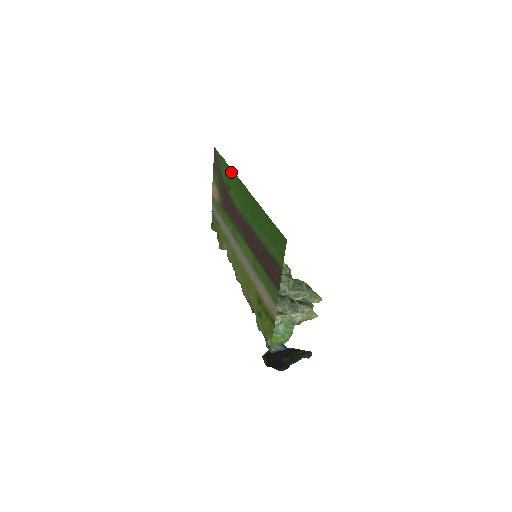
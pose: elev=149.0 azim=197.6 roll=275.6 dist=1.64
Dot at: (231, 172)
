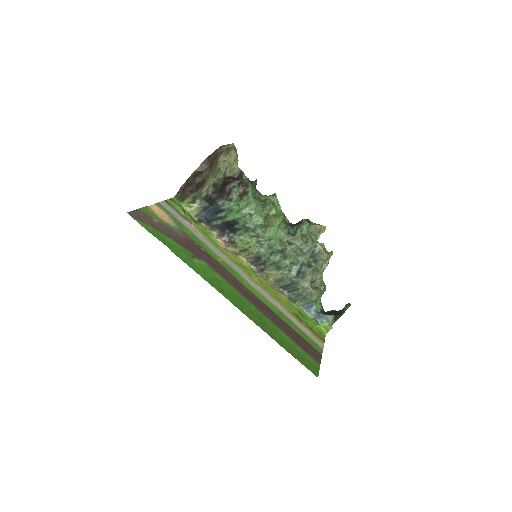
Dot at: (190, 266)
